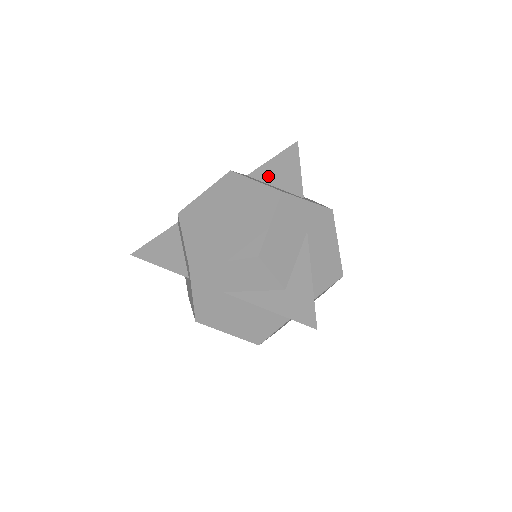
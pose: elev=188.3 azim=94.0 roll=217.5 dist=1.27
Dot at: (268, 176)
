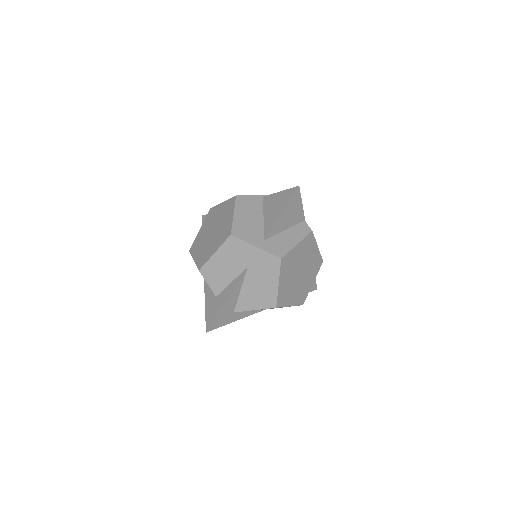
Dot at: (268, 206)
